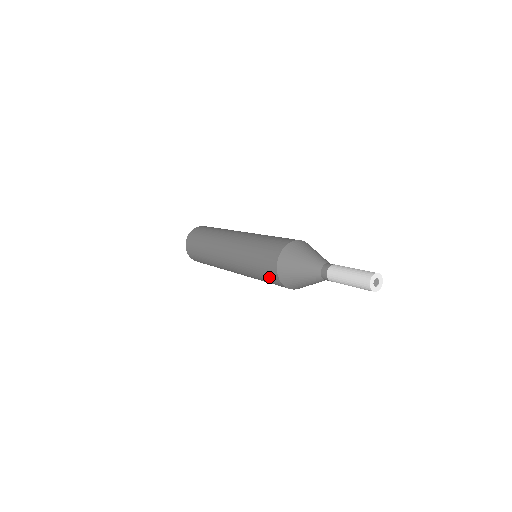
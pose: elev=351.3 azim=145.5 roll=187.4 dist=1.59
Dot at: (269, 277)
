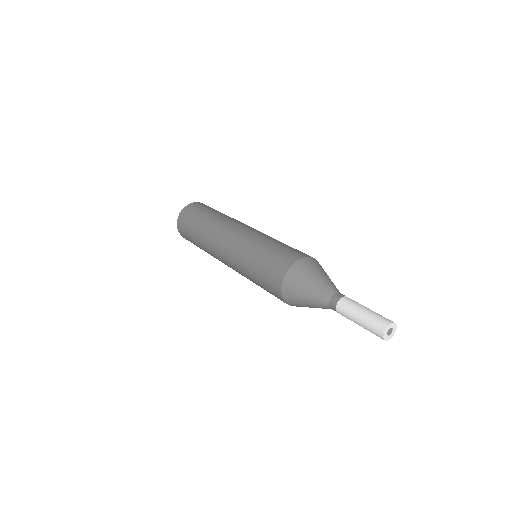
Dot at: occluded
